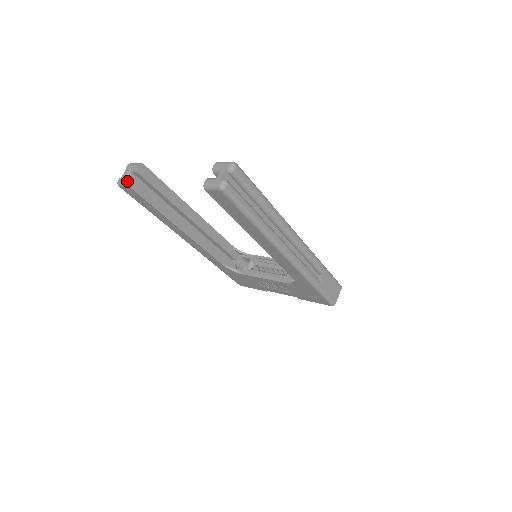
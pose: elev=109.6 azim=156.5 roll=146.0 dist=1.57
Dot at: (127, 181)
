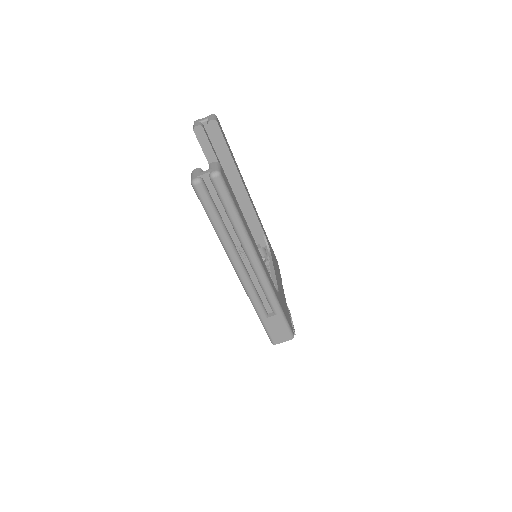
Dot at: (195, 125)
